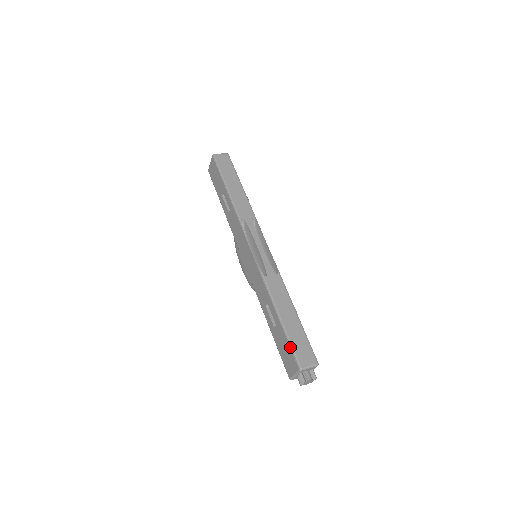
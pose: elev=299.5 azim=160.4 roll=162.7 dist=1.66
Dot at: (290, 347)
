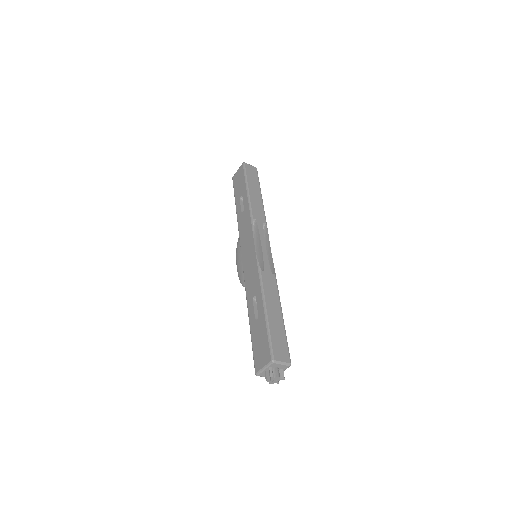
Dot at: (268, 338)
